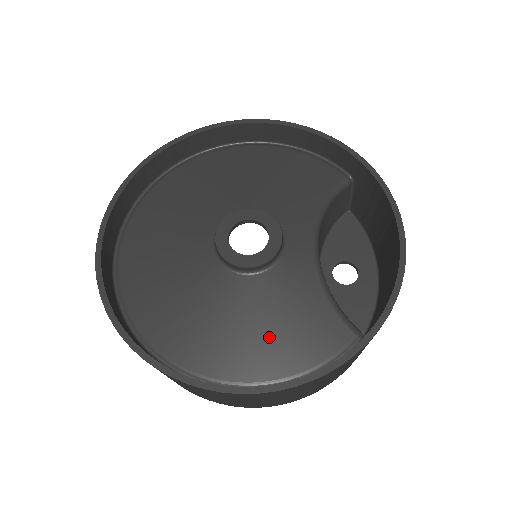
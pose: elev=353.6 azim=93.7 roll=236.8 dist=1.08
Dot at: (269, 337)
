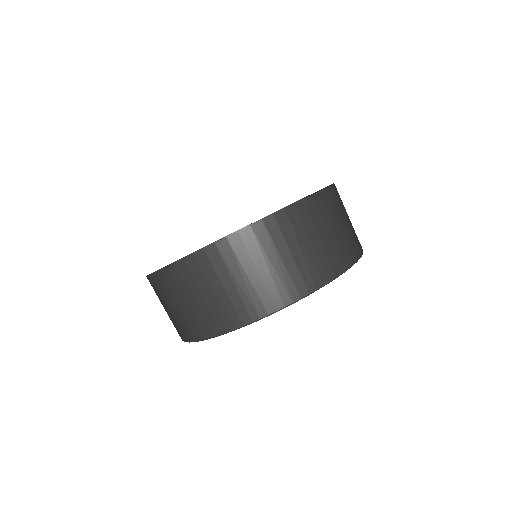
Dot at: occluded
